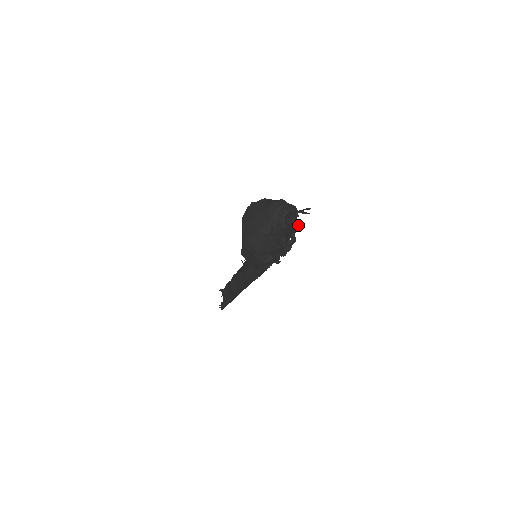
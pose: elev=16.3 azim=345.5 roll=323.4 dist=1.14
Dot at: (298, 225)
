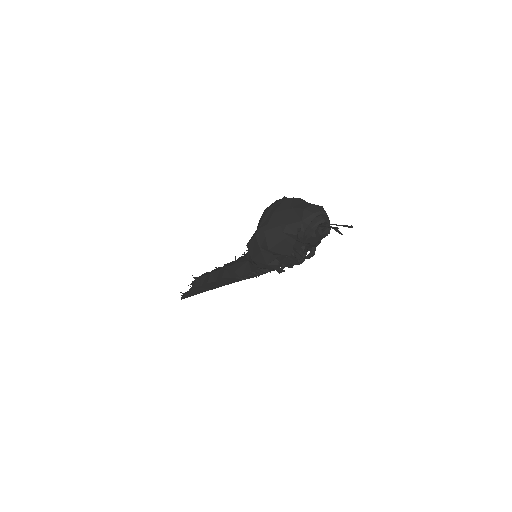
Dot at: (320, 242)
